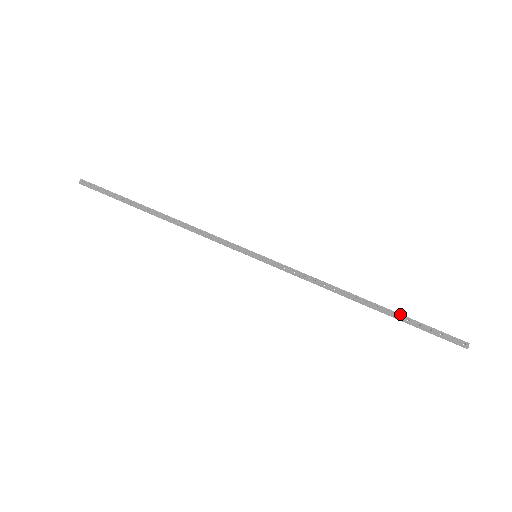
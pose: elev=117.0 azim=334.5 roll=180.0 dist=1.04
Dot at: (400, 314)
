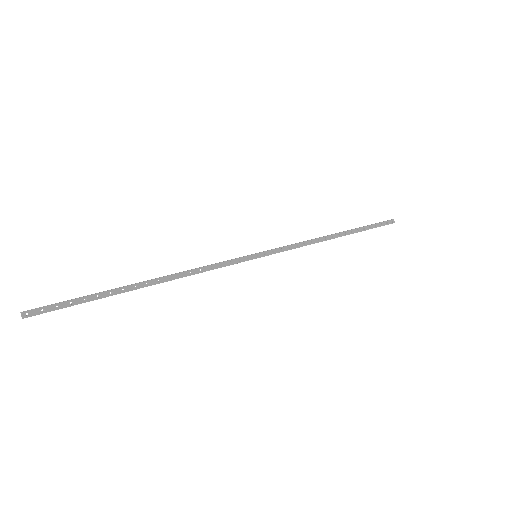
Dot at: (359, 228)
